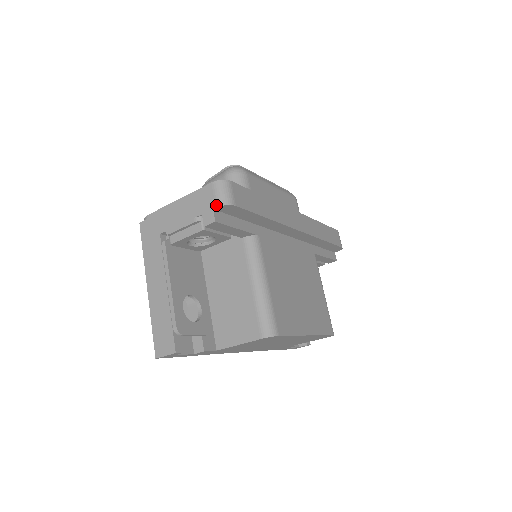
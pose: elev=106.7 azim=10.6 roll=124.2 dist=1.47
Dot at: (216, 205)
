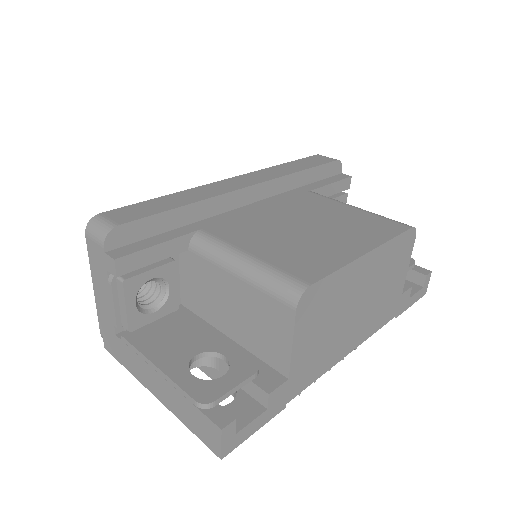
Dot at: (102, 246)
